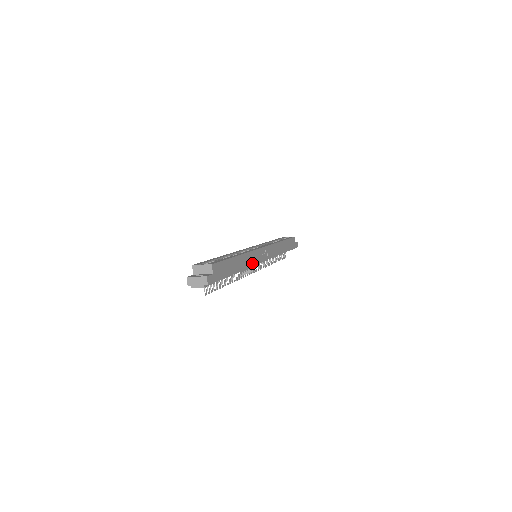
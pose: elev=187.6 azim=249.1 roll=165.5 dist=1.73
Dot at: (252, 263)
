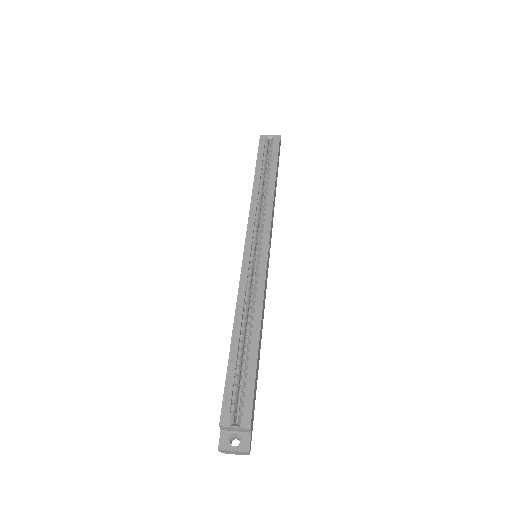
Dot at: (264, 302)
